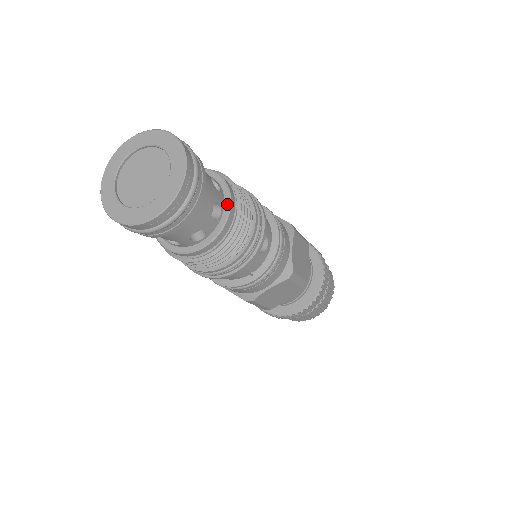
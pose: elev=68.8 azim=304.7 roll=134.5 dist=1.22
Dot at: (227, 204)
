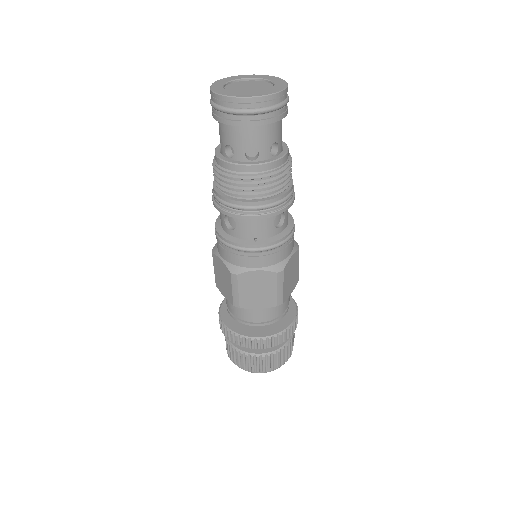
Dot at: (283, 154)
